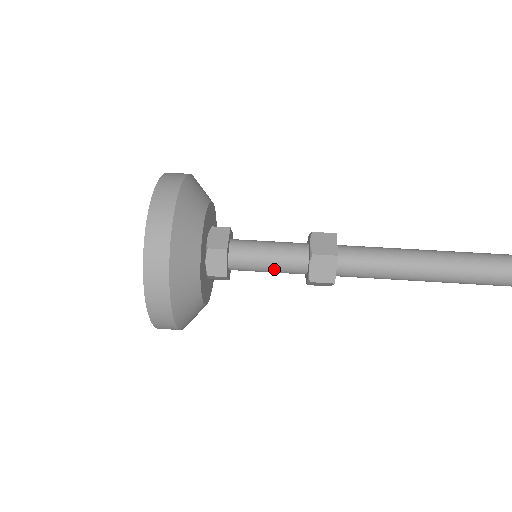
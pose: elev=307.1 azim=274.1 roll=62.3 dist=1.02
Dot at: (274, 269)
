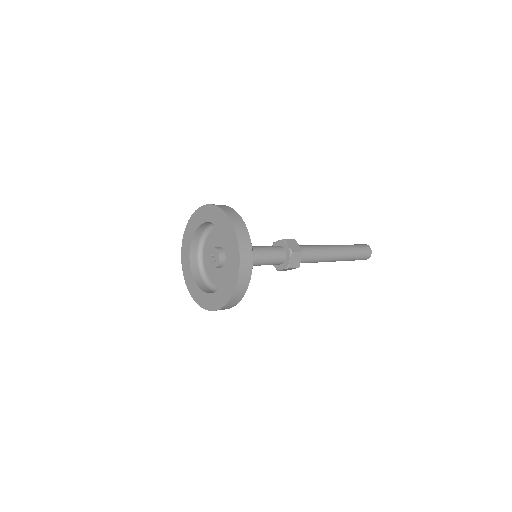
Dot at: (269, 263)
